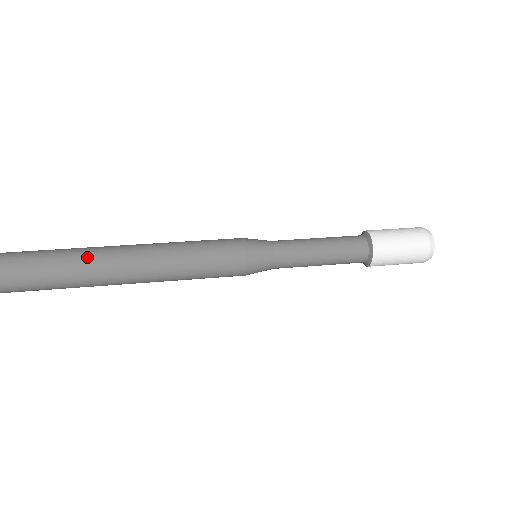
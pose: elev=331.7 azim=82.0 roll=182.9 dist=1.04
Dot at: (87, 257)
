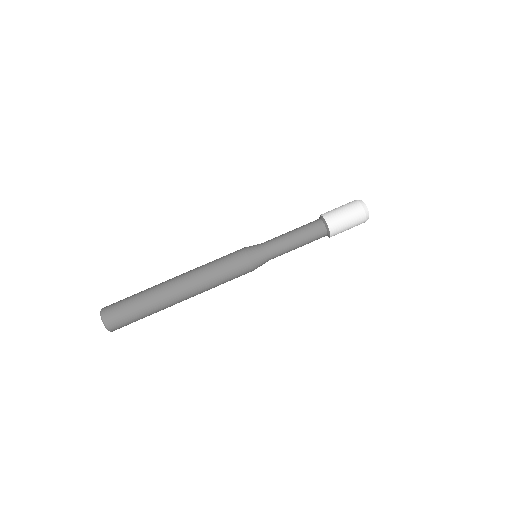
Dot at: (155, 296)
